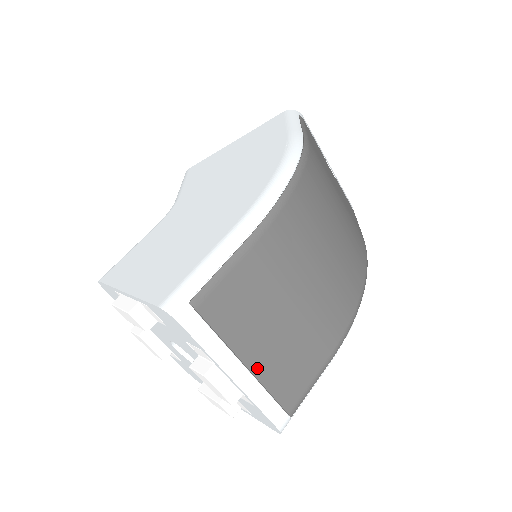
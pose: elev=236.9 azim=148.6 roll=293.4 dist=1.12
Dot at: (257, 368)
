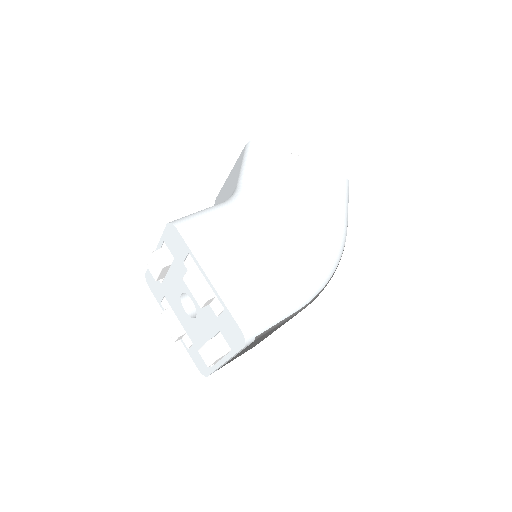
Dot at: occluded
